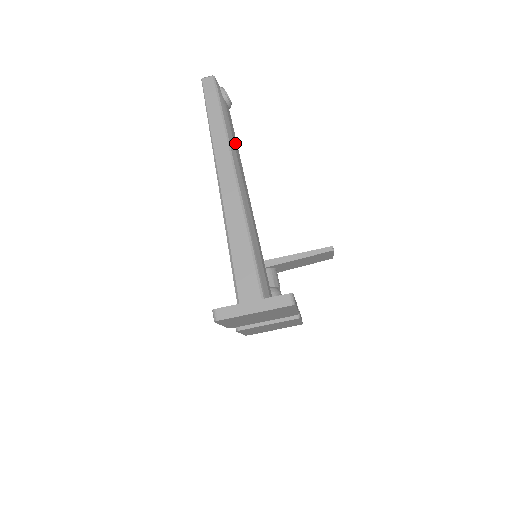
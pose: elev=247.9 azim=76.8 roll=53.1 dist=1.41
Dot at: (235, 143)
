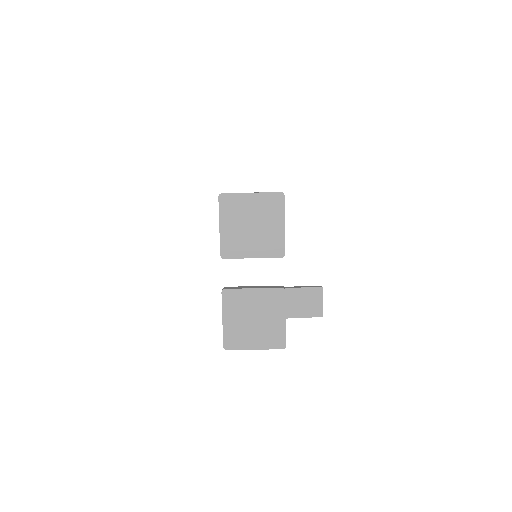
Dot at: occluded
